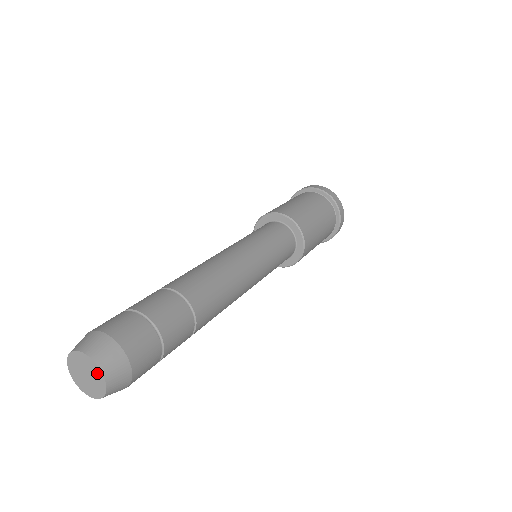
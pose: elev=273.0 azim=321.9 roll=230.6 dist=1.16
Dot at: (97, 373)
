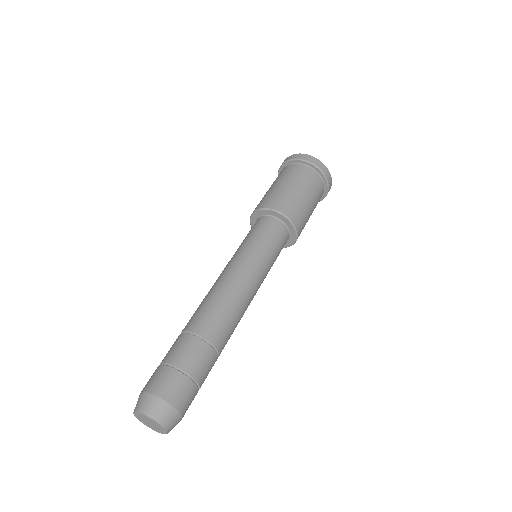
Dot at: (162, 429)
